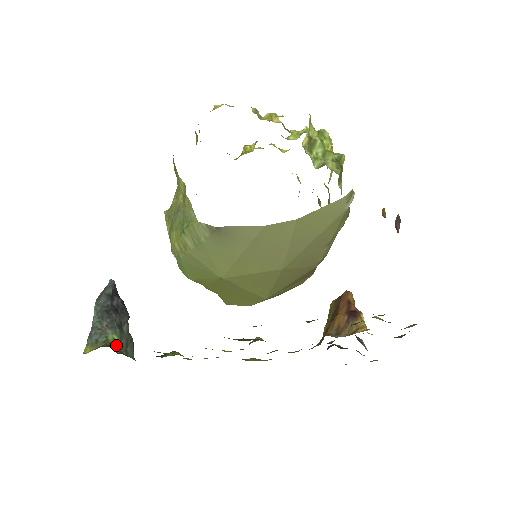
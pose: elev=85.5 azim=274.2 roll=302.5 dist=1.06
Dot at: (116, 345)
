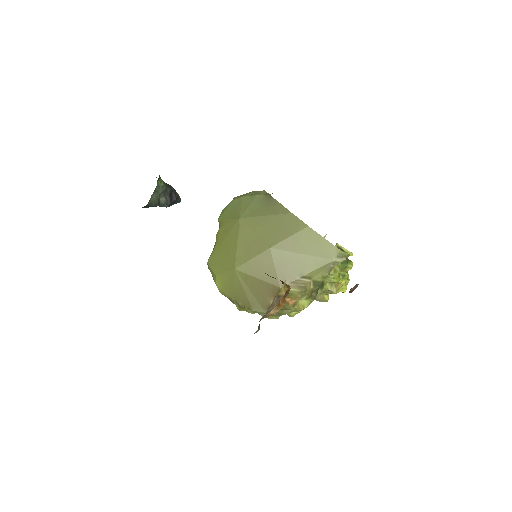
Dot at: (160, 182)
